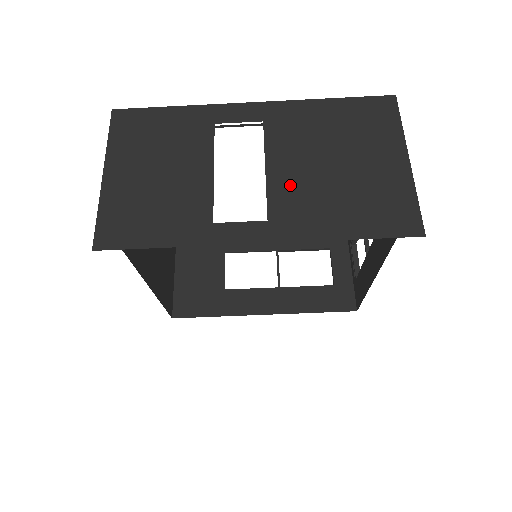
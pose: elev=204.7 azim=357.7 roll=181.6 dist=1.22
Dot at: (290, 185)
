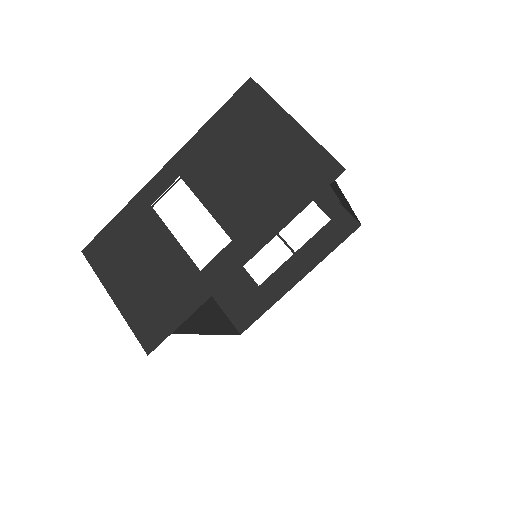
Dot at: (231, 208)
